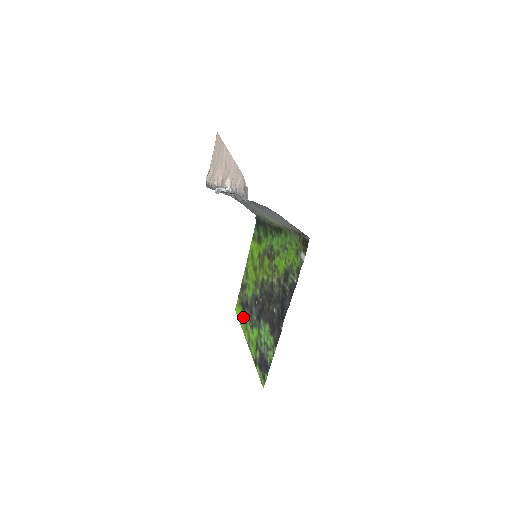
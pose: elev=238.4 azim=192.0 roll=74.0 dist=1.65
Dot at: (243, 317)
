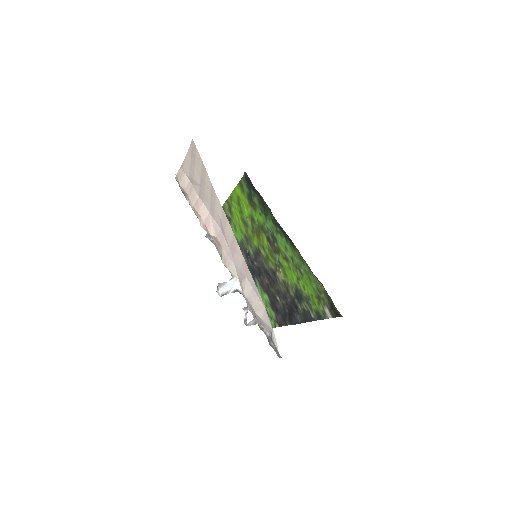
Dot at: occluded
